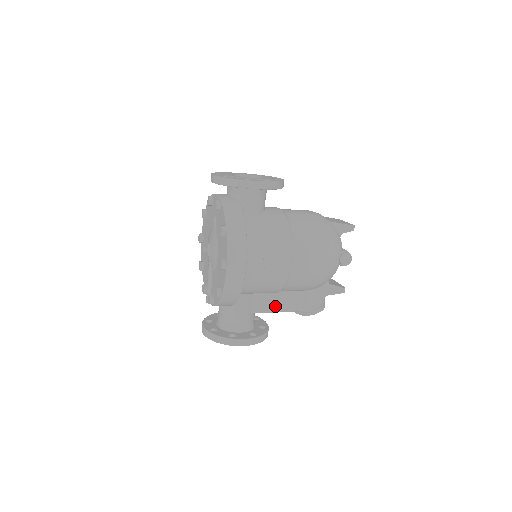
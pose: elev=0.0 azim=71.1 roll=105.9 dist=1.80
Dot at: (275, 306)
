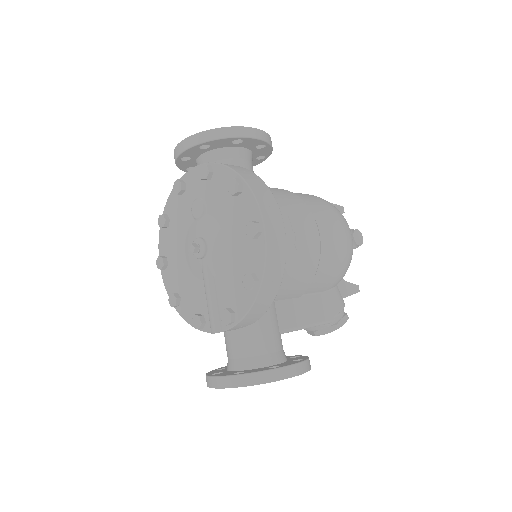
Dot at: (303, 318)
